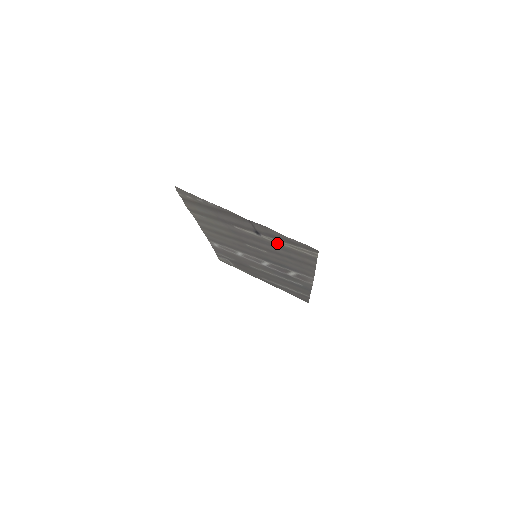
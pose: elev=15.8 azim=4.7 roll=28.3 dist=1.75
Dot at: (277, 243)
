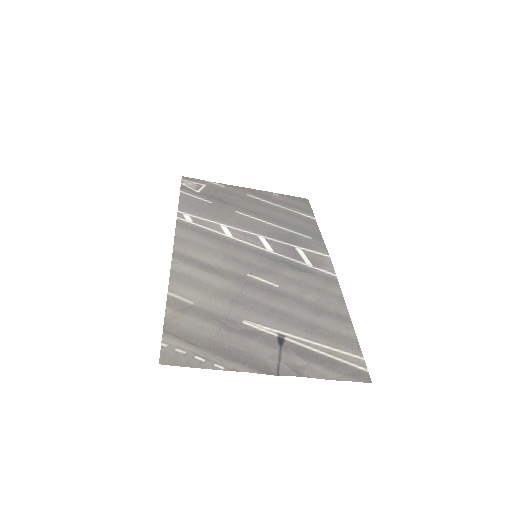
Dot at: (307, 338)
